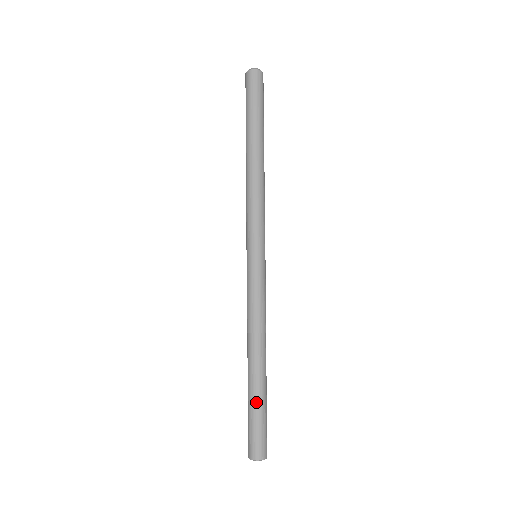
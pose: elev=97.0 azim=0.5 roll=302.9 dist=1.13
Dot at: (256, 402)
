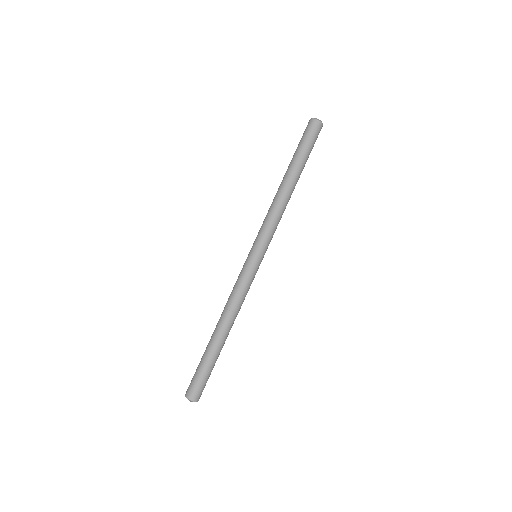
Dot at: (213, 361)
